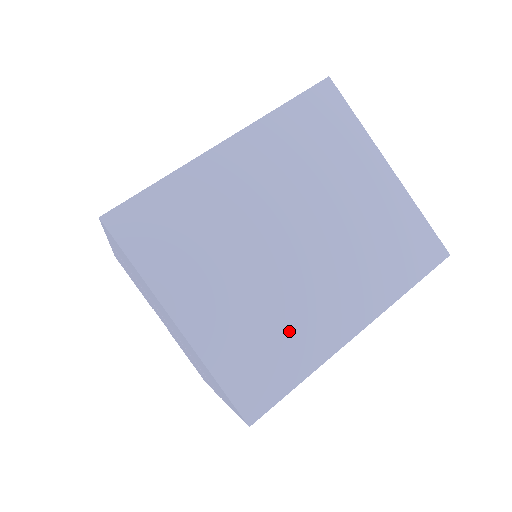
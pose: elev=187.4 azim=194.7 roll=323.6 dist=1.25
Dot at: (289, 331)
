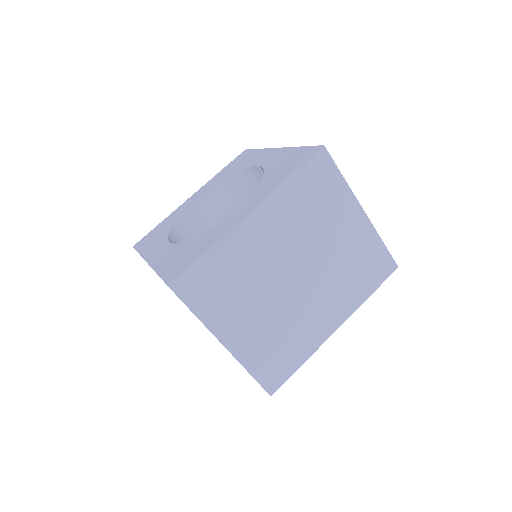
Dot at: (294, 336)
